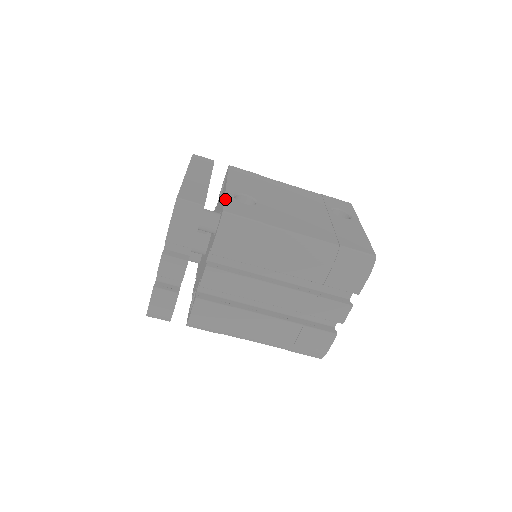
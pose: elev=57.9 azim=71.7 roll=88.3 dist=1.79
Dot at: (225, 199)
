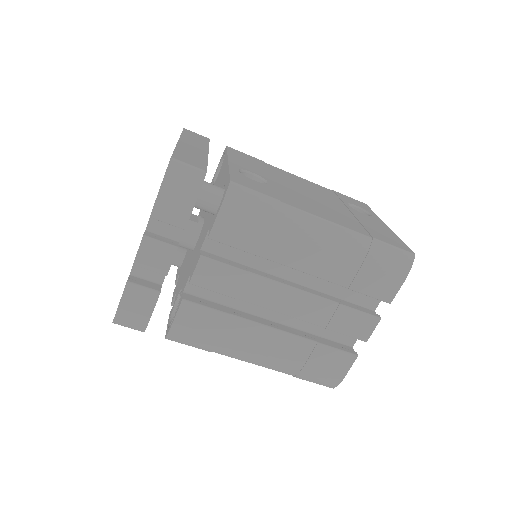
Dot at: (230, 171)
